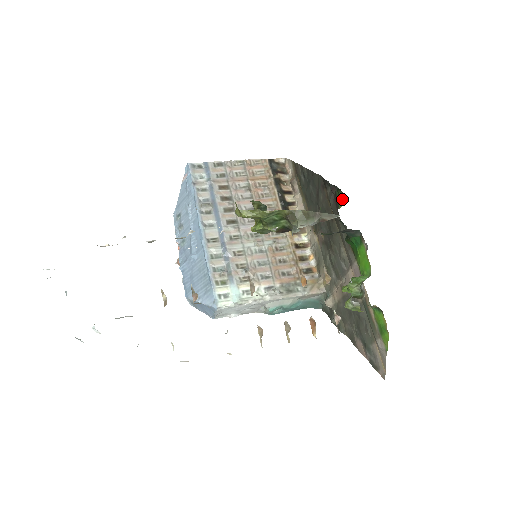
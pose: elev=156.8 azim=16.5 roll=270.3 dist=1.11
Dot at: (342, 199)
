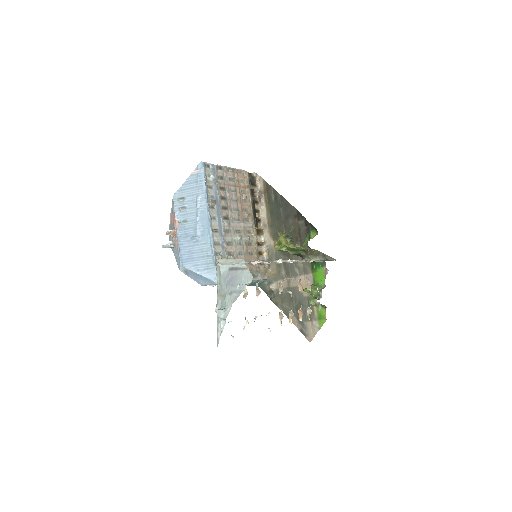
Dot at: (314, 235)
